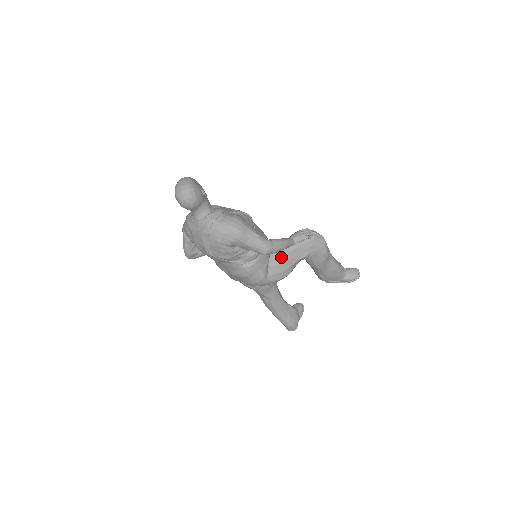
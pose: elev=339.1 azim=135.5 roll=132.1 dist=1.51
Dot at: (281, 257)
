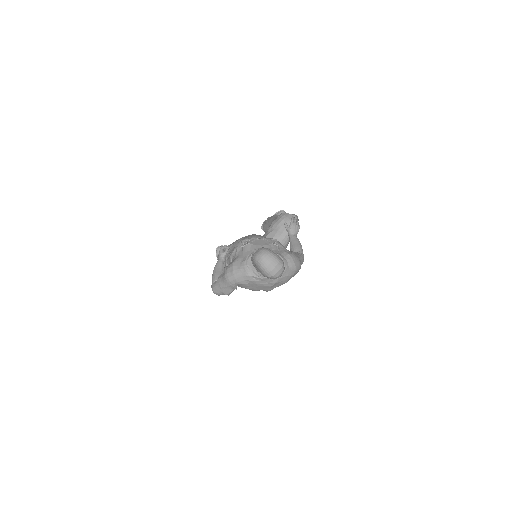
Dot at: occluded
